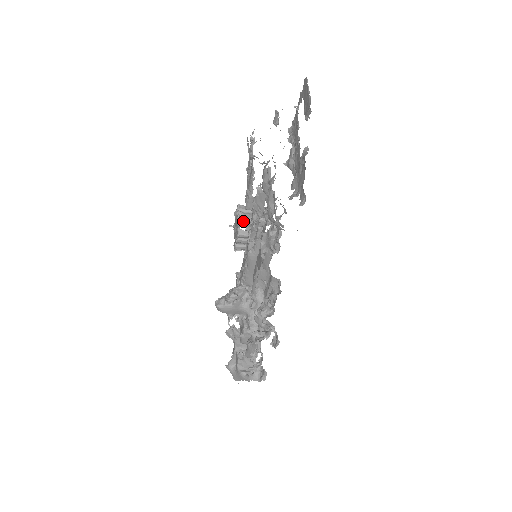
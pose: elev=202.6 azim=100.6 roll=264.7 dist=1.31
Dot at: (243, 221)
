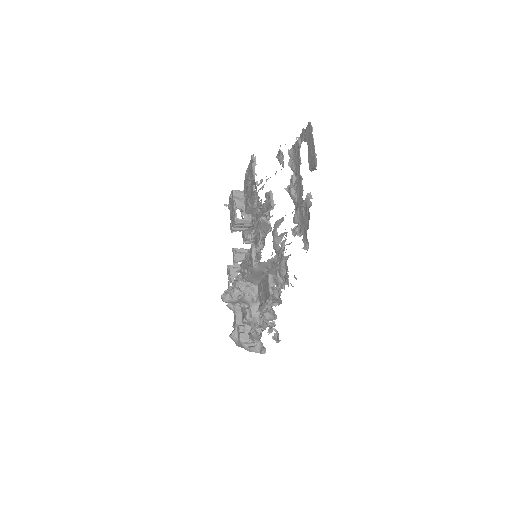
Dot at: (239, 208)
